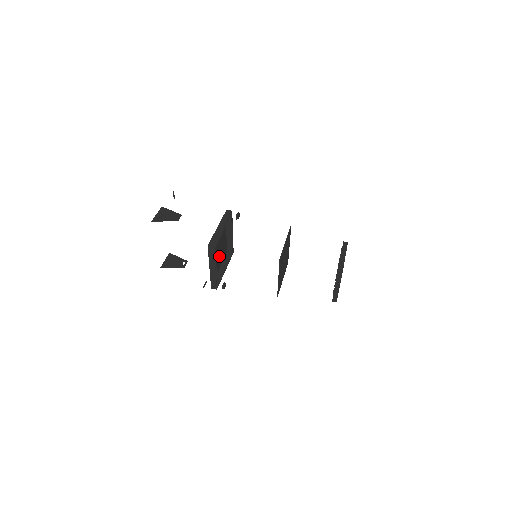
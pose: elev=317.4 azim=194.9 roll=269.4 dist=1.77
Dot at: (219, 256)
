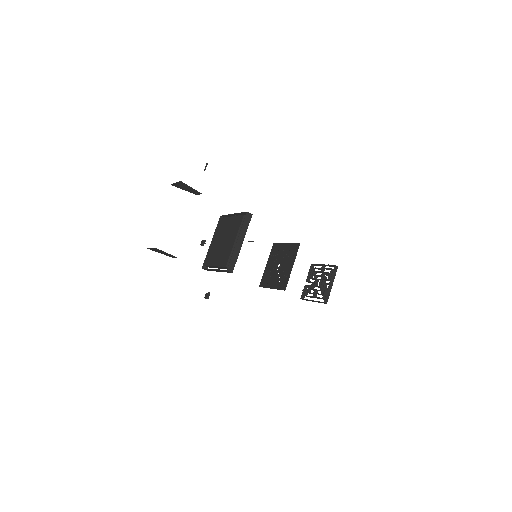
Dot at: (219, 251)
